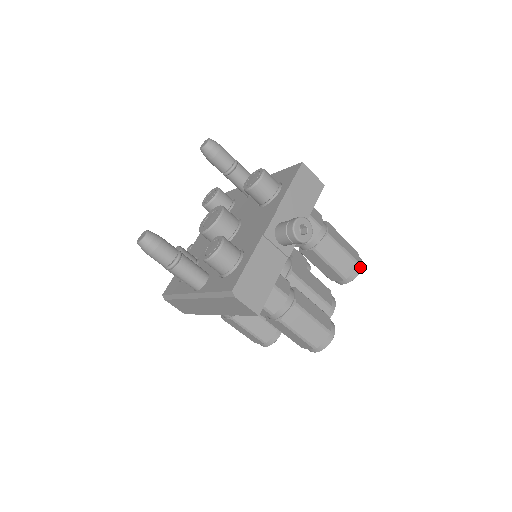
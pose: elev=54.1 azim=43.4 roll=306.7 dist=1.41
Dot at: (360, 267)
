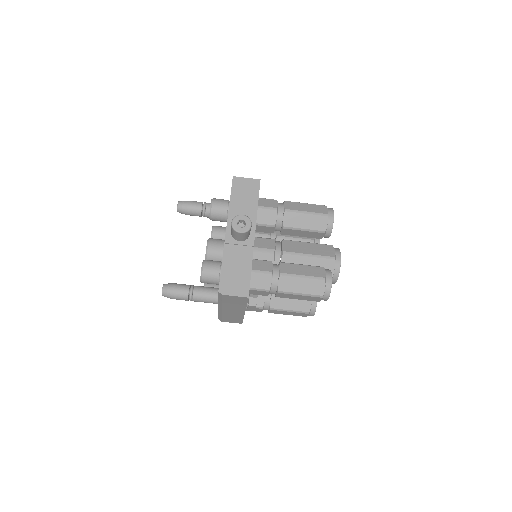
Dot at: (331, 216)
